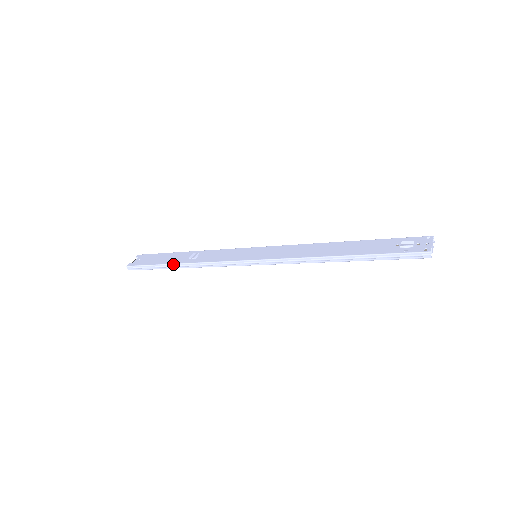
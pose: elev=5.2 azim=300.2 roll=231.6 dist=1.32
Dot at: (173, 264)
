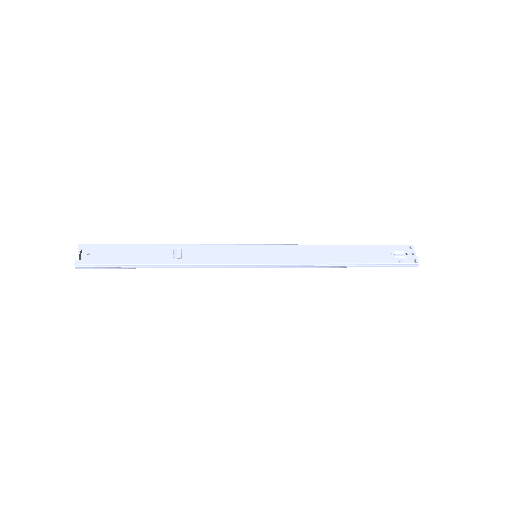
Dot at: (154, 265)
